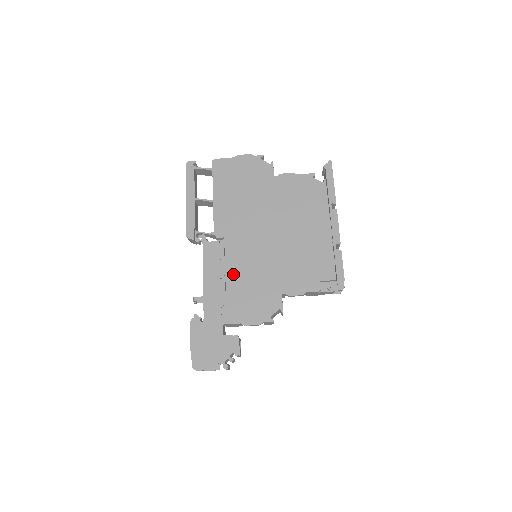
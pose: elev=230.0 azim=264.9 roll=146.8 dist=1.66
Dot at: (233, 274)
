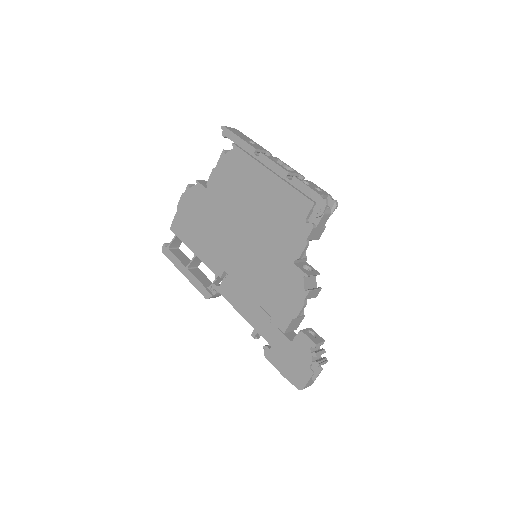
Dot at: (253, 289)
